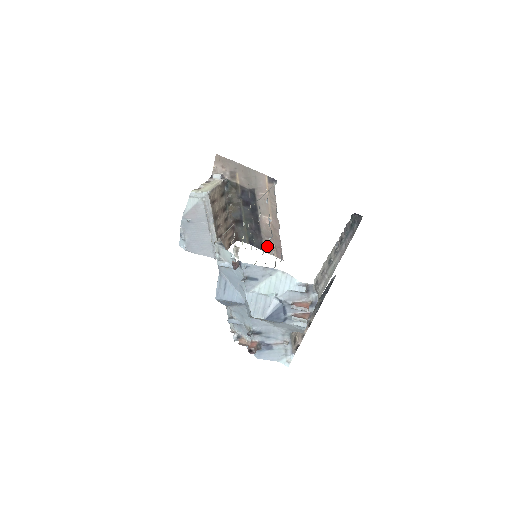
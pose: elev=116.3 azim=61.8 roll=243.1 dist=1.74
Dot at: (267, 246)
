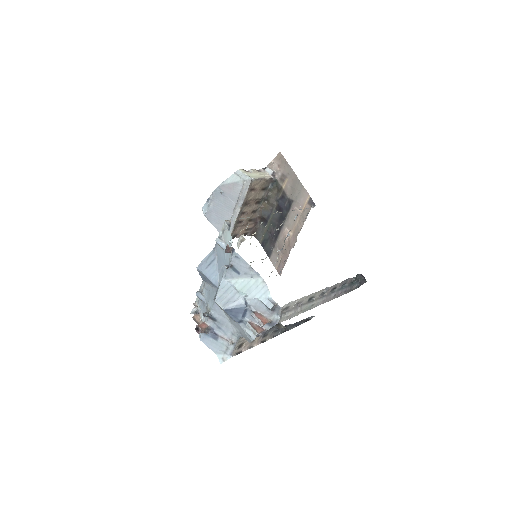
Dot at: (274, 255)
